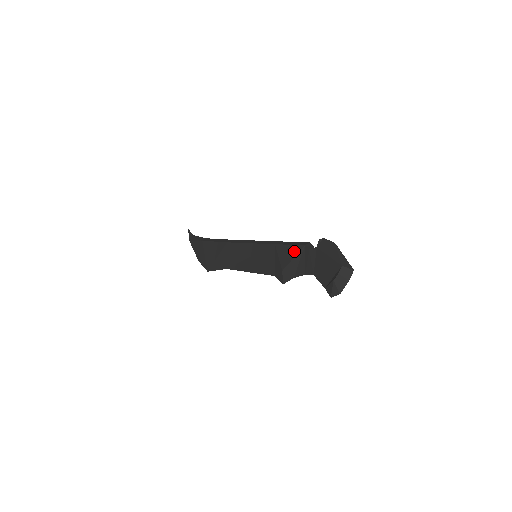
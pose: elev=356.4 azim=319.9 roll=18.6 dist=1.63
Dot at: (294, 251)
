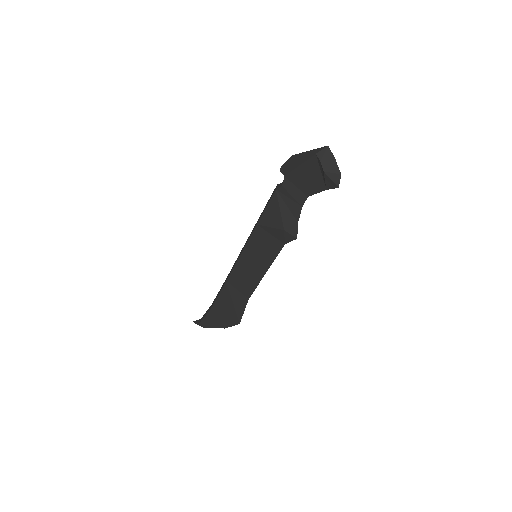
Dot at: (274, 205)
